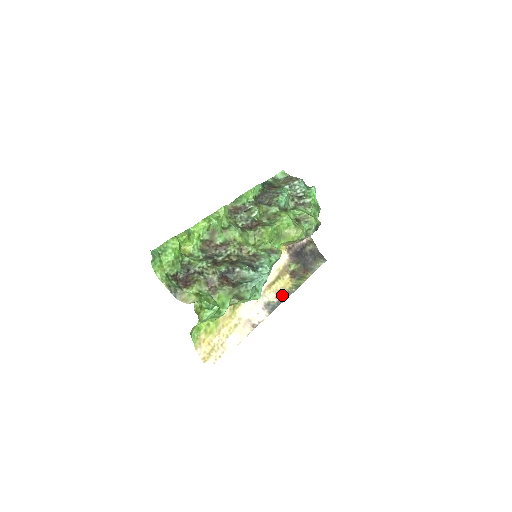
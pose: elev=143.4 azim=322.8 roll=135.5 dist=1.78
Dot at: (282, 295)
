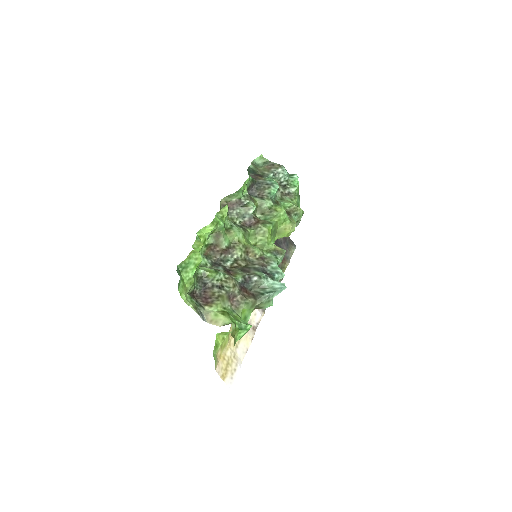
Dot at: occluded
